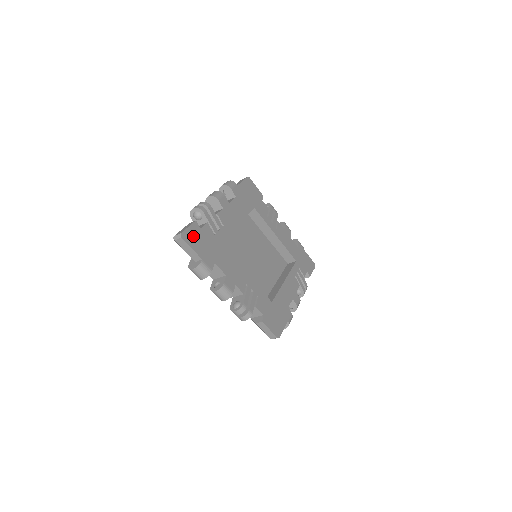
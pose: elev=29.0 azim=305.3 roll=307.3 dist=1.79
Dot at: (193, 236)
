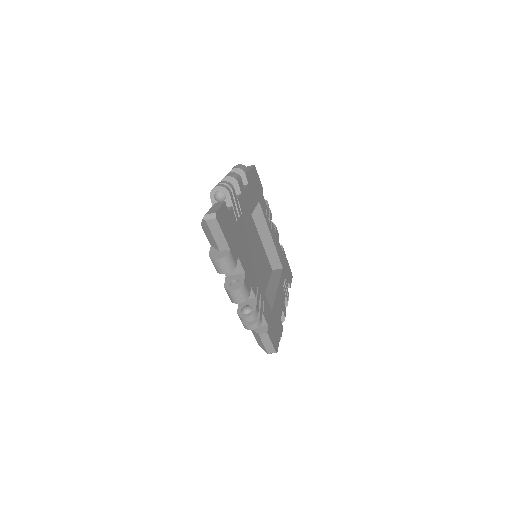
Dot at: (224, 219)
